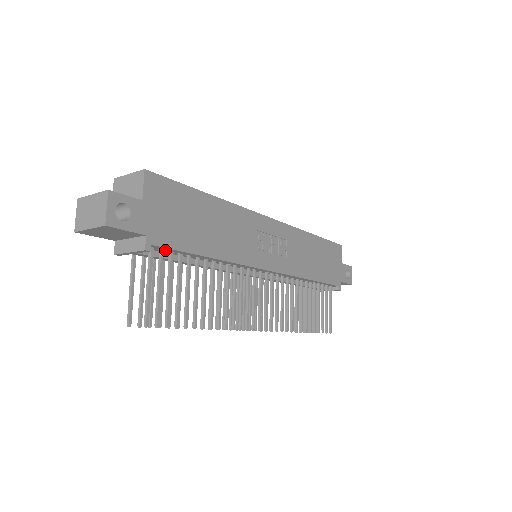
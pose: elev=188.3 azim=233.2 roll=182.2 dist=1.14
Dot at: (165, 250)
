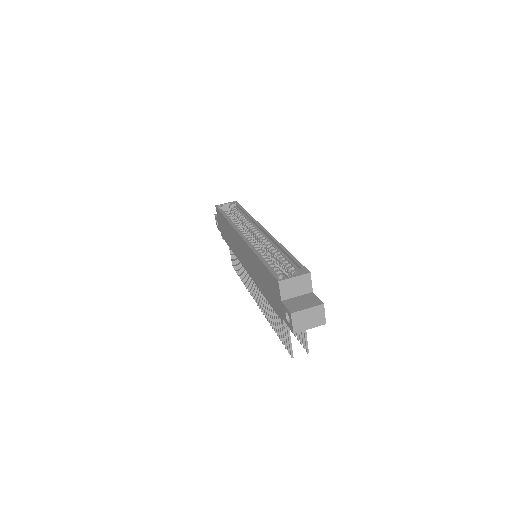
Dot at: occluded
